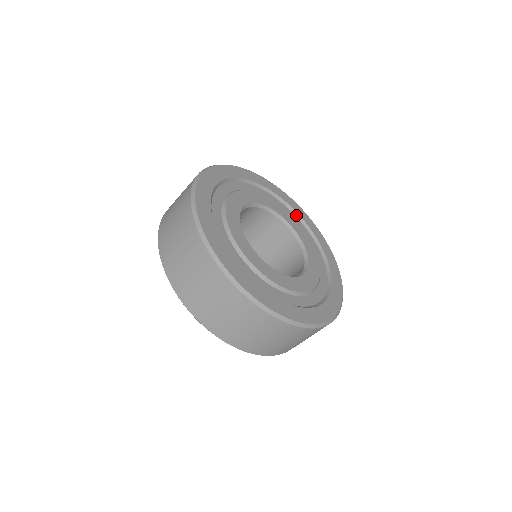
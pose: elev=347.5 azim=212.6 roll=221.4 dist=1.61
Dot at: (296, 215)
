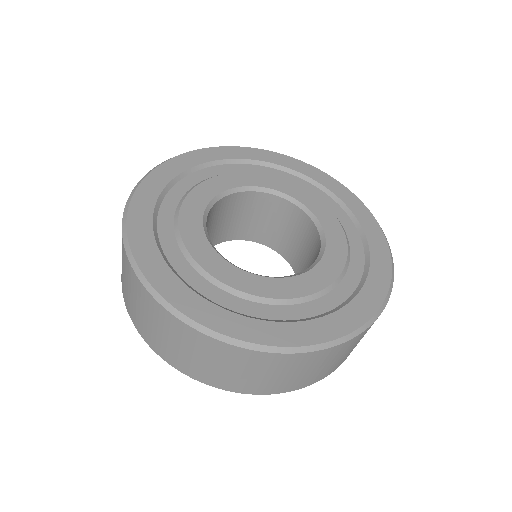
Dot at: (350, 215)
